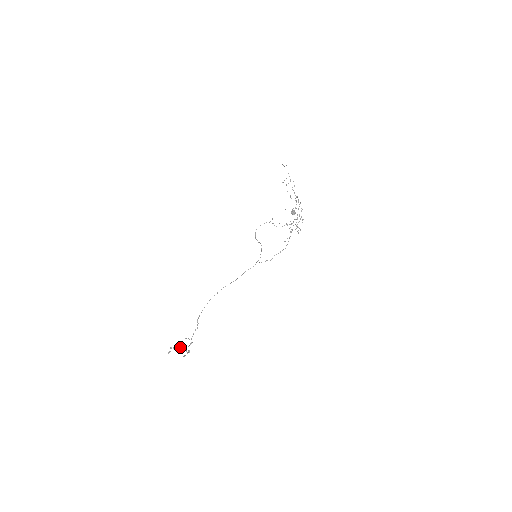
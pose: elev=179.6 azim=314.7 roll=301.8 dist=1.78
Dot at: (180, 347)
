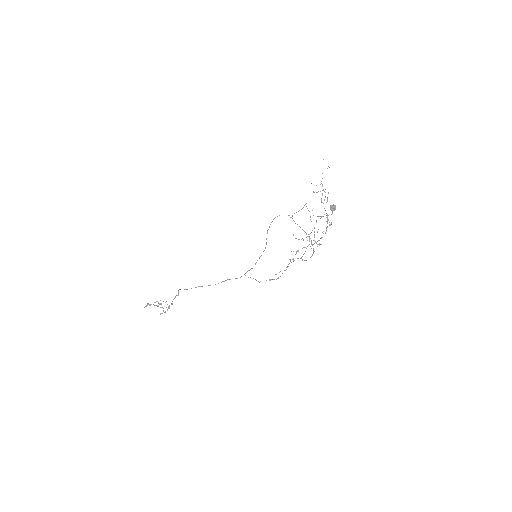
Dot at: (157, 306)
